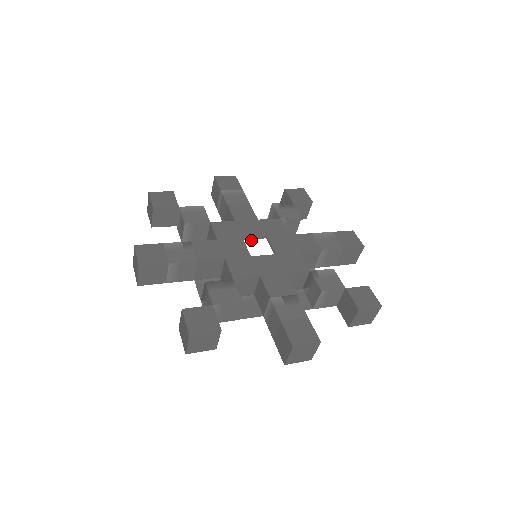
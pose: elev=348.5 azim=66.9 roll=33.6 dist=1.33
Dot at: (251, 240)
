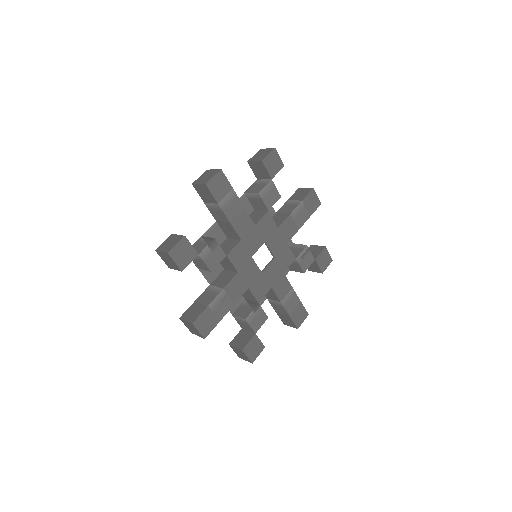
Dot at: (256, 252)
